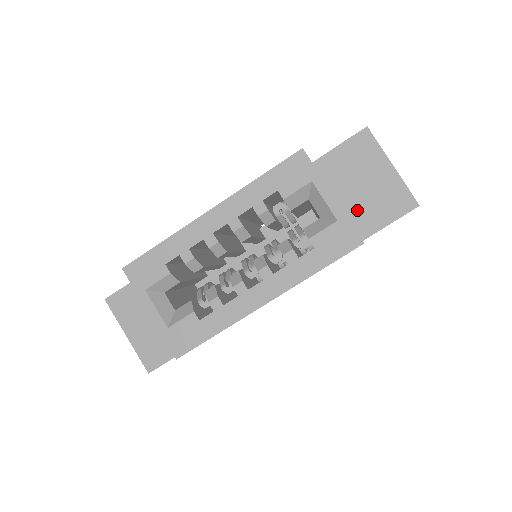
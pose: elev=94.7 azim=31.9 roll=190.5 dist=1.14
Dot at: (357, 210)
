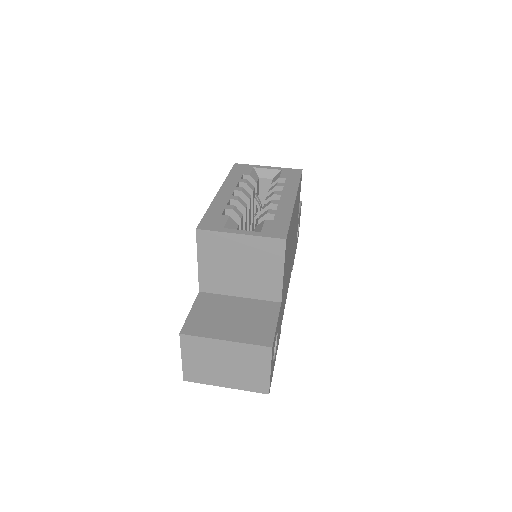
Dot at: occluded
